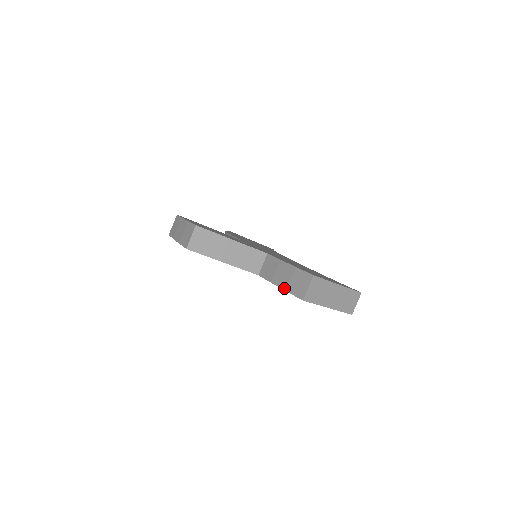
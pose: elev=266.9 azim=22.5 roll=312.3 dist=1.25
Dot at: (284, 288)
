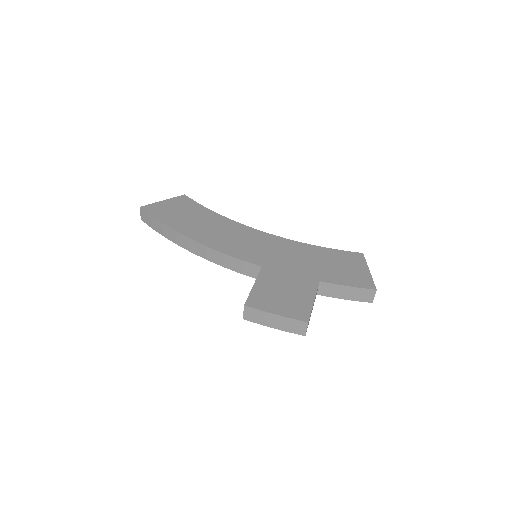
Dot at: (352, 300)
